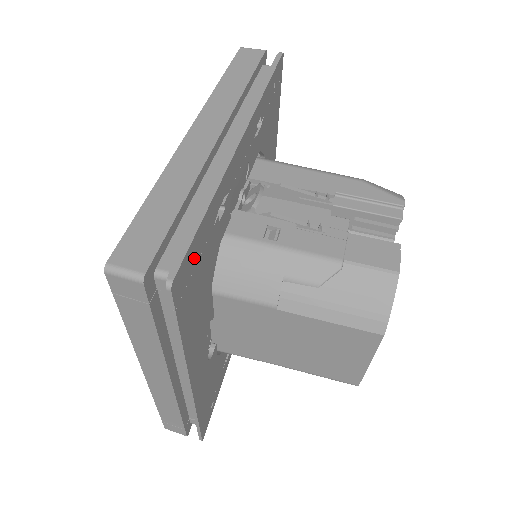
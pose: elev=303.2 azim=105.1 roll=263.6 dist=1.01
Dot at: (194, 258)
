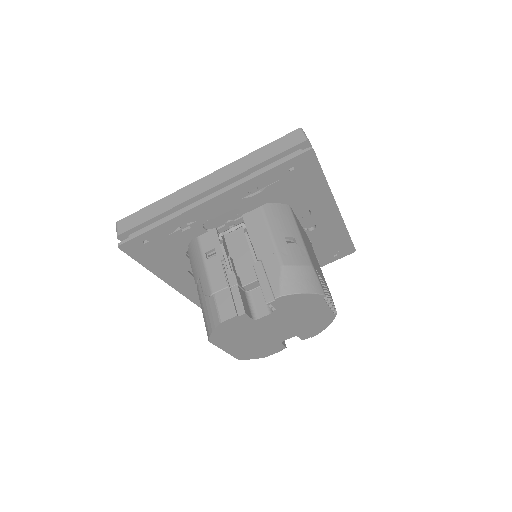
Dot at: (148, 241)
